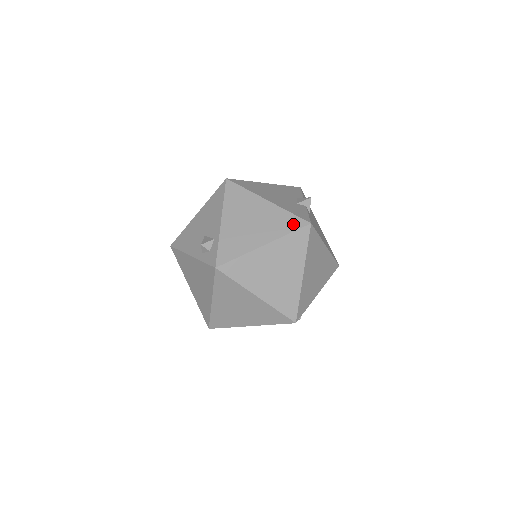
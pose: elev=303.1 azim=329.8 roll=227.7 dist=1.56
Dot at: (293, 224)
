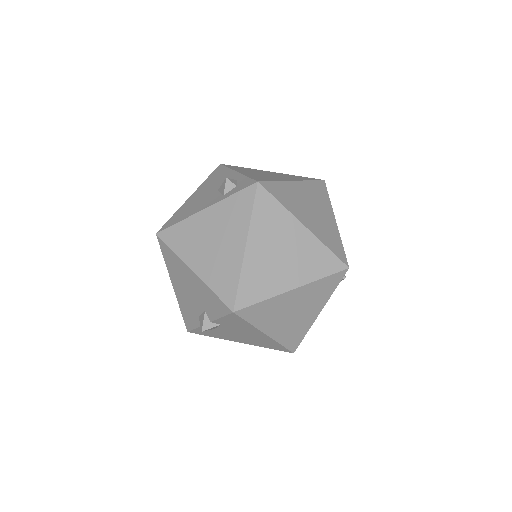
Dot at: (309, 178)
